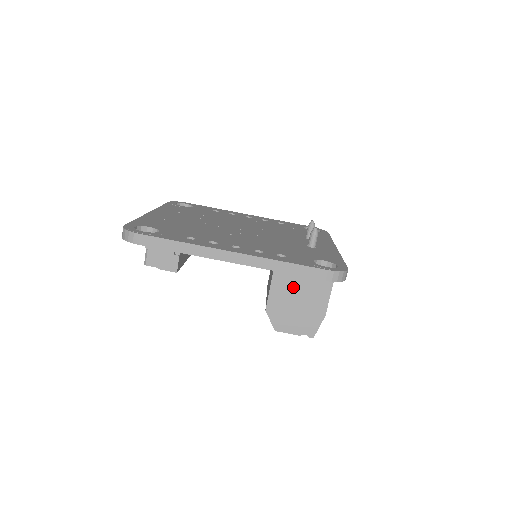
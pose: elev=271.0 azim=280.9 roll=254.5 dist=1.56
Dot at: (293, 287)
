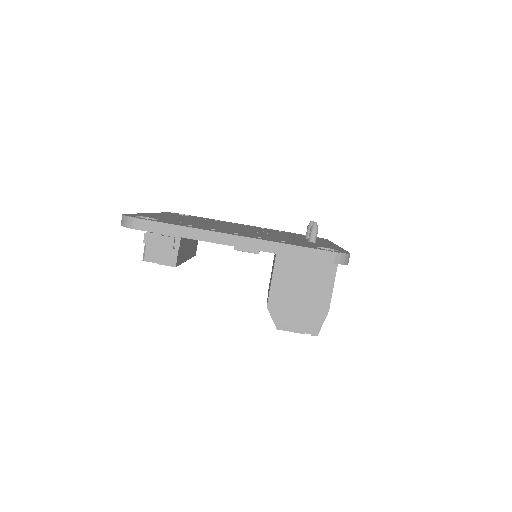
Dot at: (295, 282)
